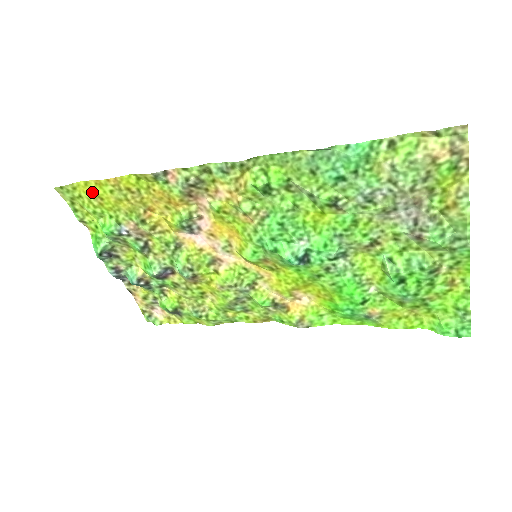
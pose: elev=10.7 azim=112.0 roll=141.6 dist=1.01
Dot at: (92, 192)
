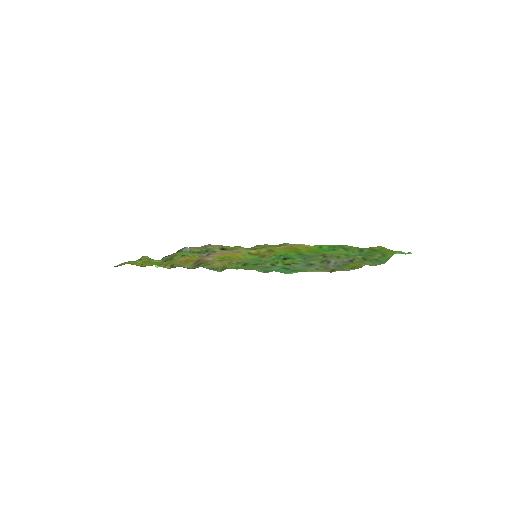
Dot at: (137, 264)
